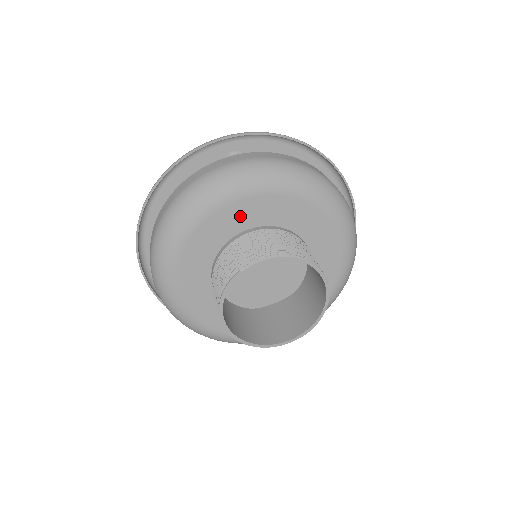
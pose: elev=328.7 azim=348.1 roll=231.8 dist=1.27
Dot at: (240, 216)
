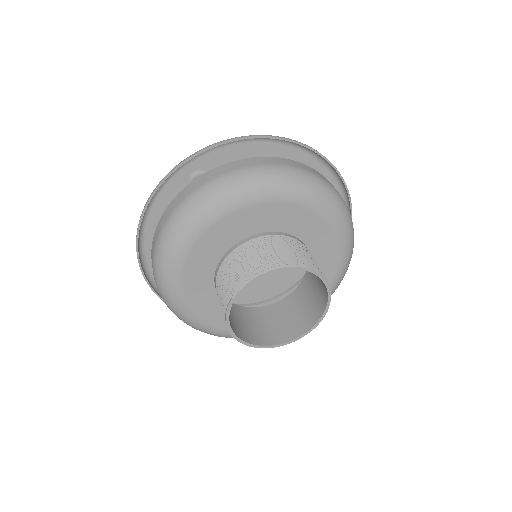
Dot at: (218, 240)
